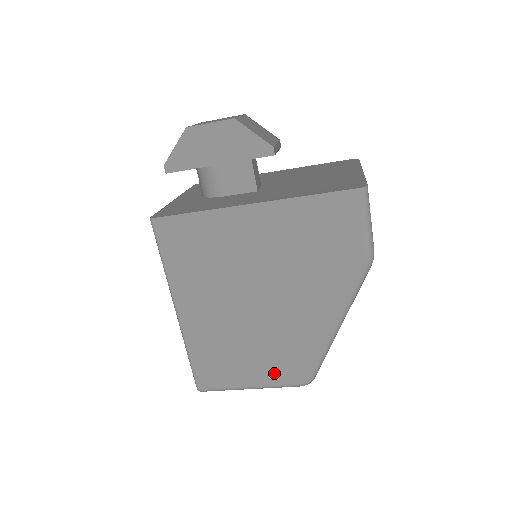
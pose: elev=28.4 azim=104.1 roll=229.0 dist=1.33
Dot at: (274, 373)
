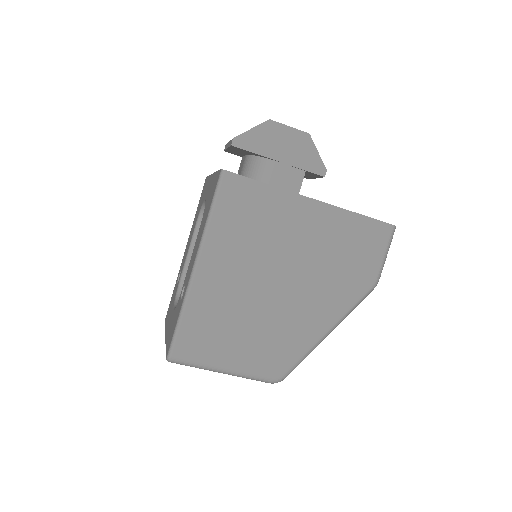
Dot at: (255, 361)
